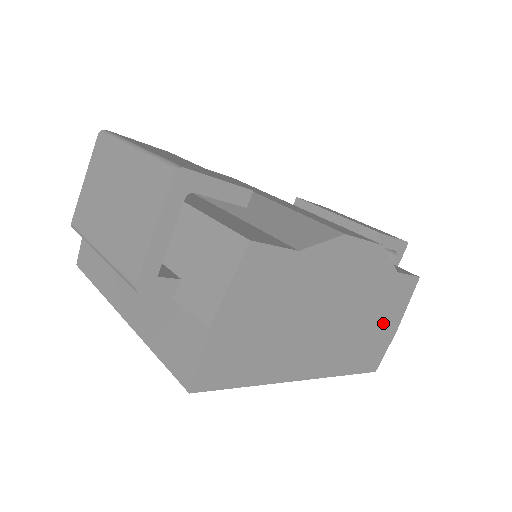
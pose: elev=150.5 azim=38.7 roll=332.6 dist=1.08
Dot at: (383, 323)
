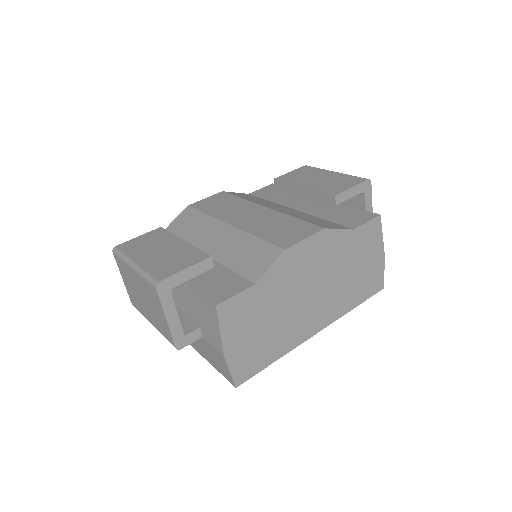
Dot at: (366, 262)
